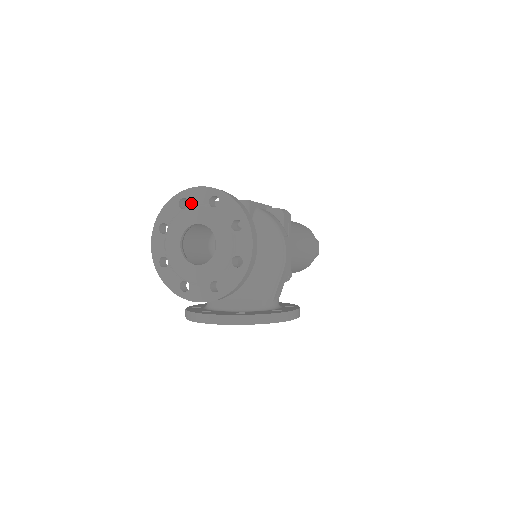
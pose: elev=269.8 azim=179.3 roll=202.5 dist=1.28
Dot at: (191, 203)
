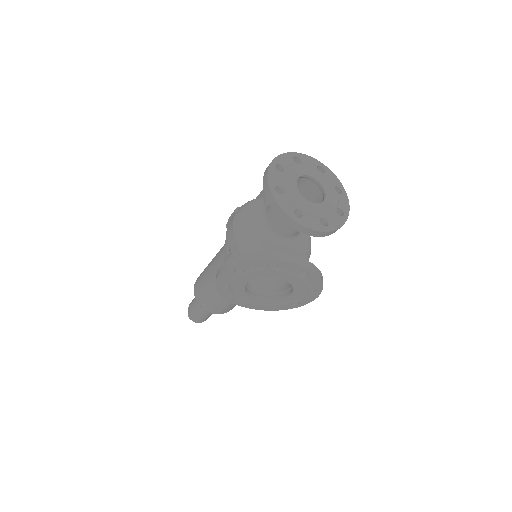
Dot at: (304, 162)
